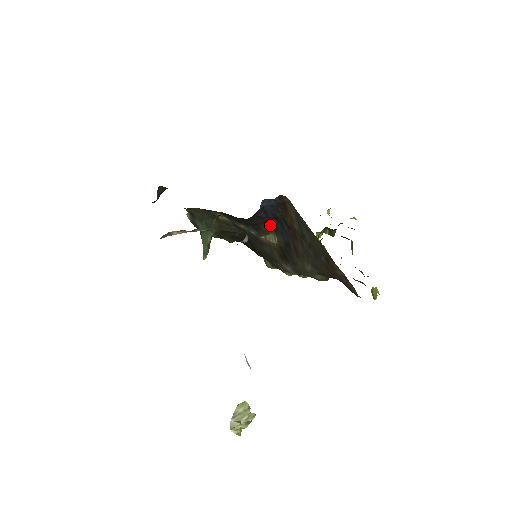
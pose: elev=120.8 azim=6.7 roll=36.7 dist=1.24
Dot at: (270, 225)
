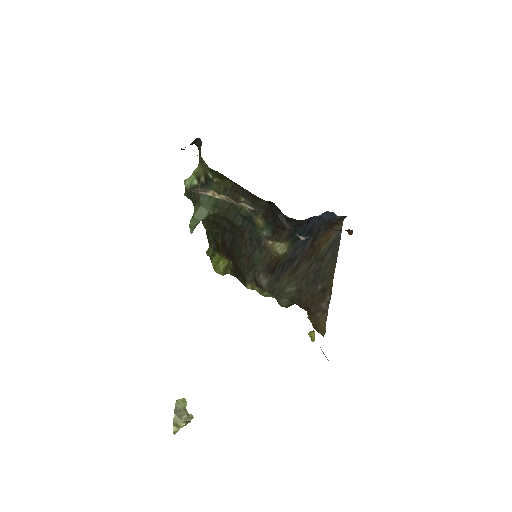
Dot at: (295, 235)
